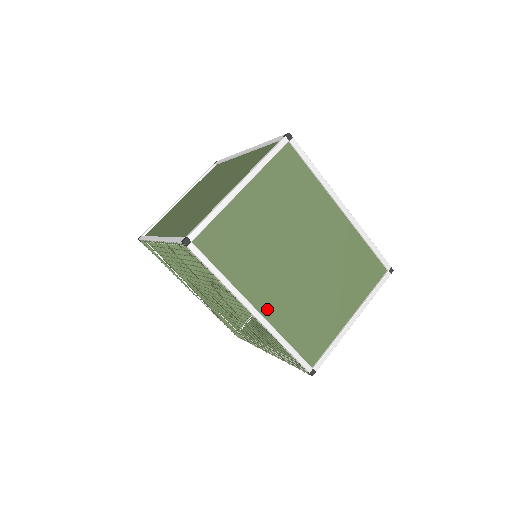
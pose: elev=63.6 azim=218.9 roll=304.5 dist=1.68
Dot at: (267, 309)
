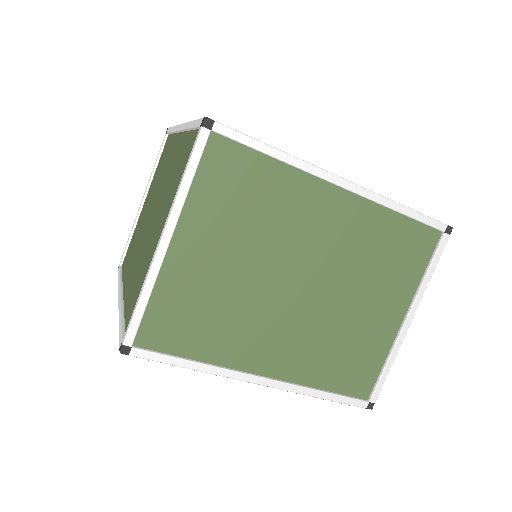
Dot at: (278, 367)
